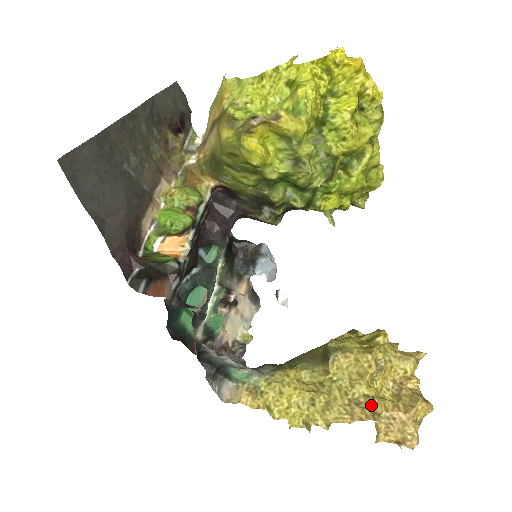
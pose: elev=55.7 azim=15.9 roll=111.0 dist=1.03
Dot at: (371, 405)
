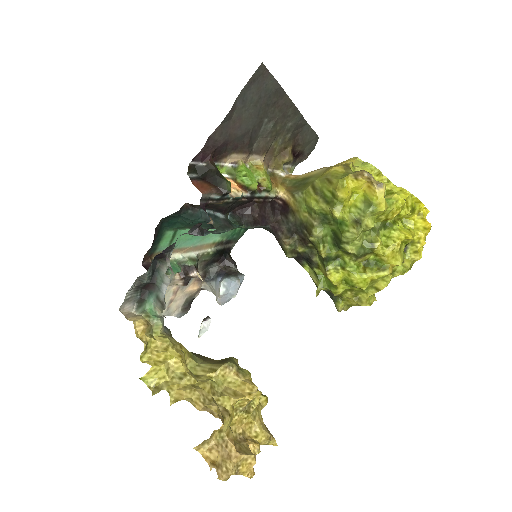
Dot at: (225, 416)
